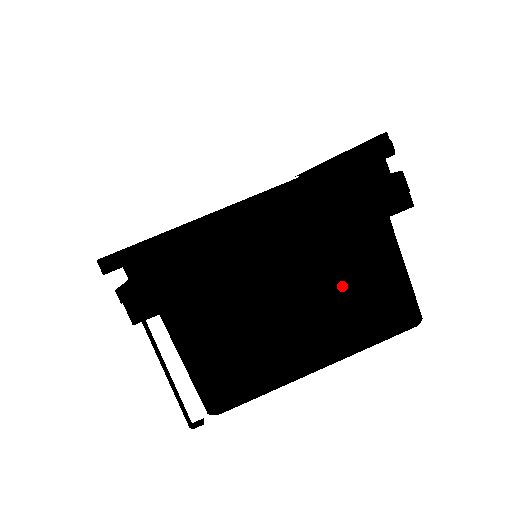
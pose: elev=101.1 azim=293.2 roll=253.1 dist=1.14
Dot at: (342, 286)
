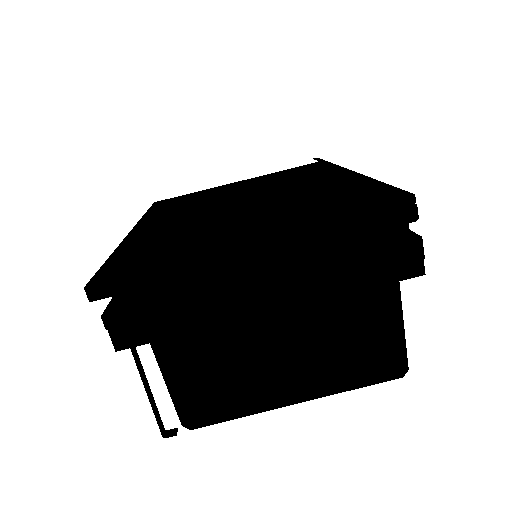
Dot at: (334, 332)
